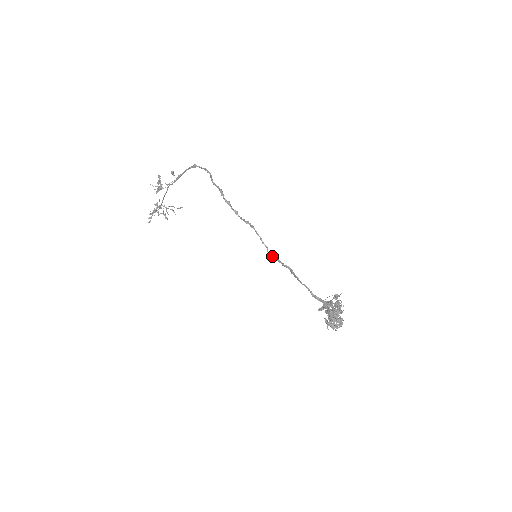
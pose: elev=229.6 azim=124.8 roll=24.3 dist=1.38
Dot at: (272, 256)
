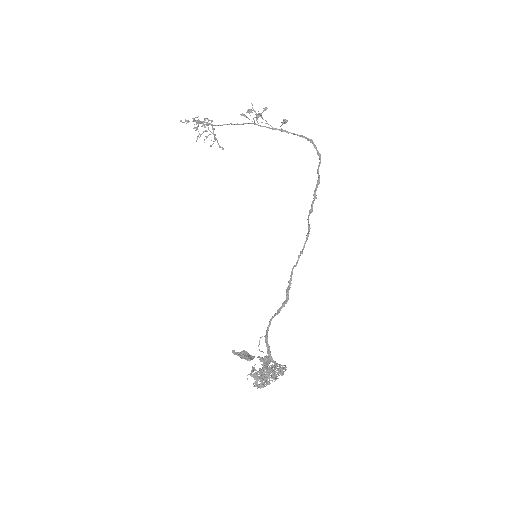
Dot at: (291, 274)
